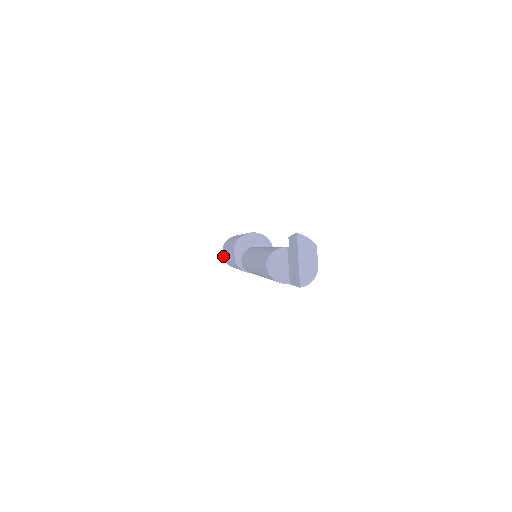
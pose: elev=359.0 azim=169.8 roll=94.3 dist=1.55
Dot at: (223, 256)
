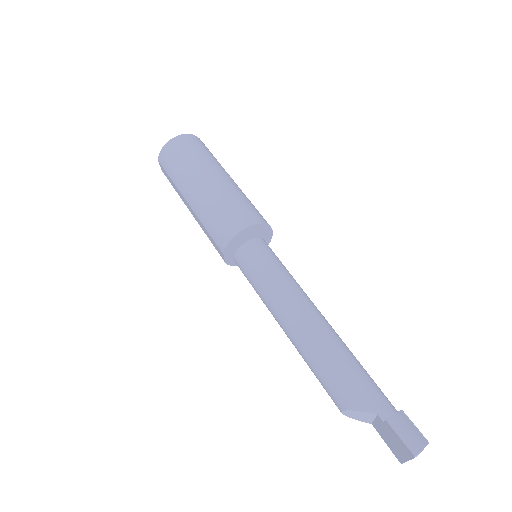
Dot at: (162, 171)
